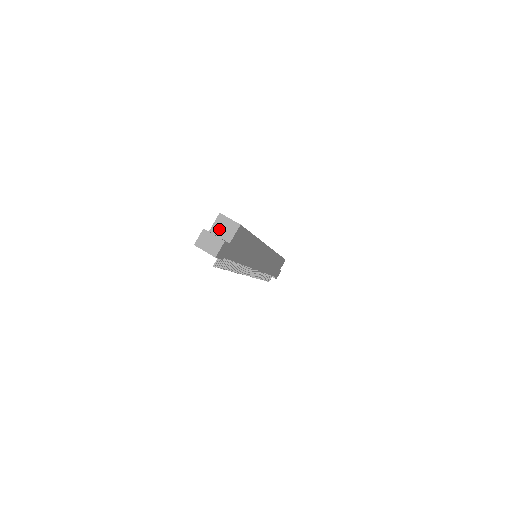
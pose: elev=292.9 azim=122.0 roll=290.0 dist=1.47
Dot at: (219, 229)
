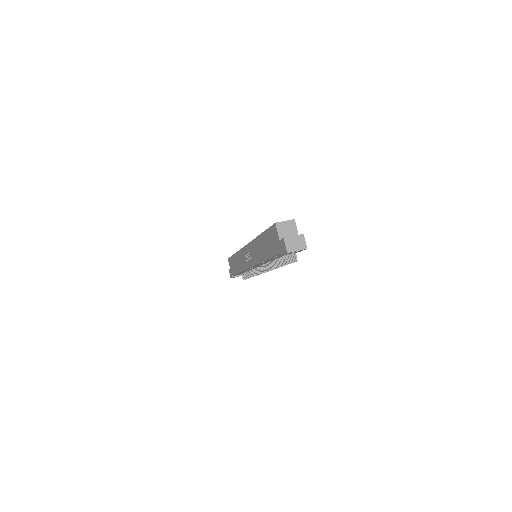
Dot at: (284, 233)
